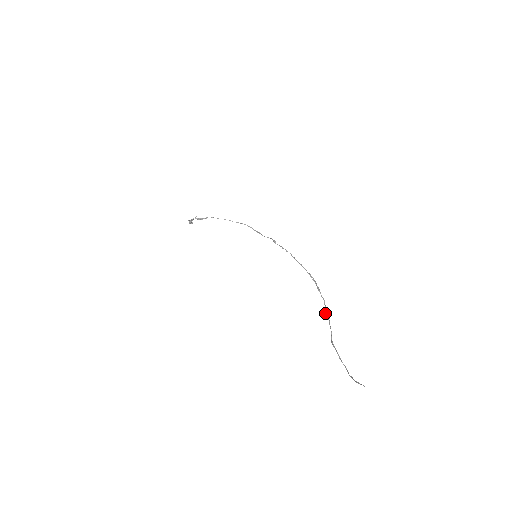
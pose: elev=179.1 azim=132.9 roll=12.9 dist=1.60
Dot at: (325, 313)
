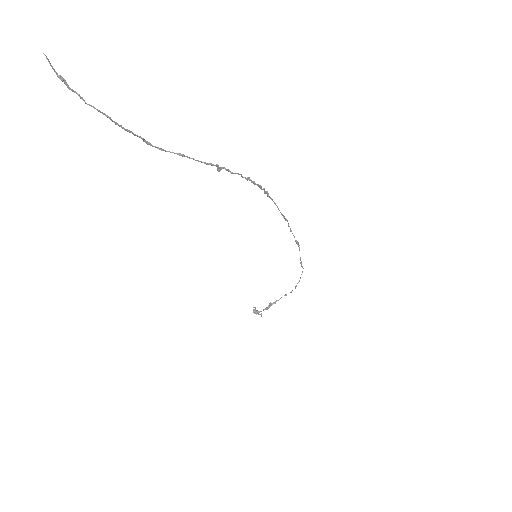
Dot at: occluded
